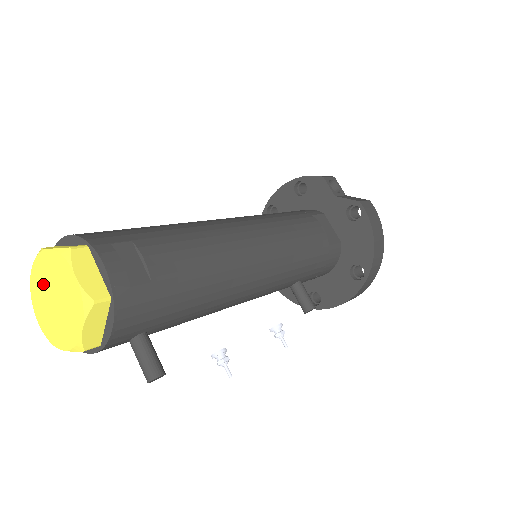
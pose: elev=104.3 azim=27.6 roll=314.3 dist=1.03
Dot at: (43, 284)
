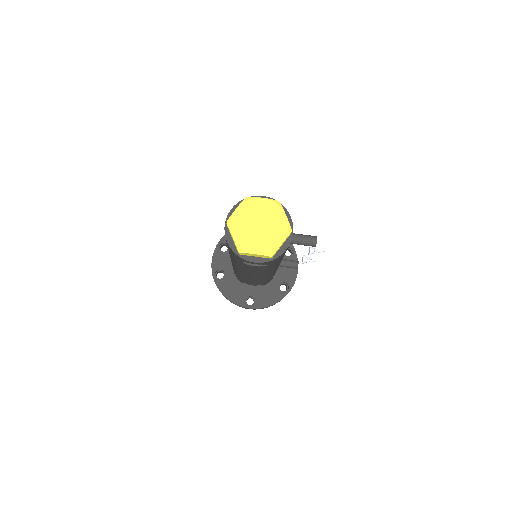
Dot at: (245, 229)
